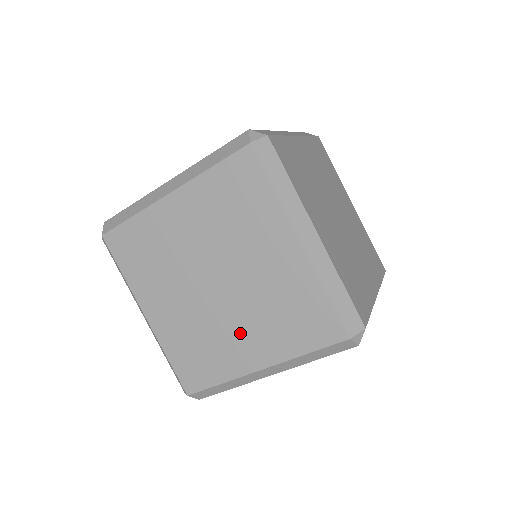
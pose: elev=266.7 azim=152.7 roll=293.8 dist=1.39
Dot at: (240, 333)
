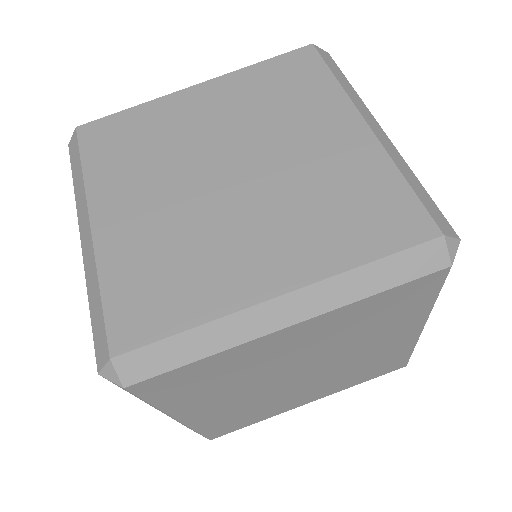
Dot at: (253, 237)
